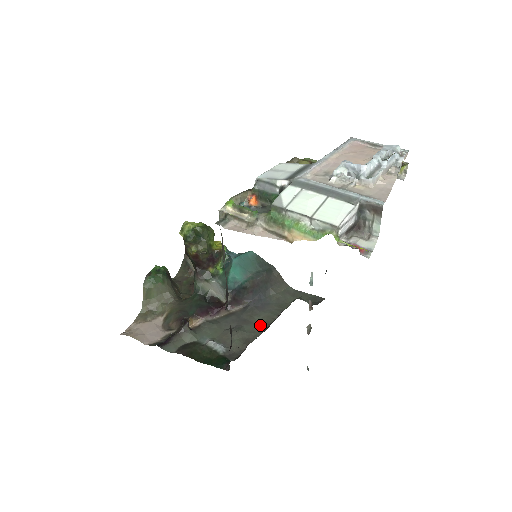
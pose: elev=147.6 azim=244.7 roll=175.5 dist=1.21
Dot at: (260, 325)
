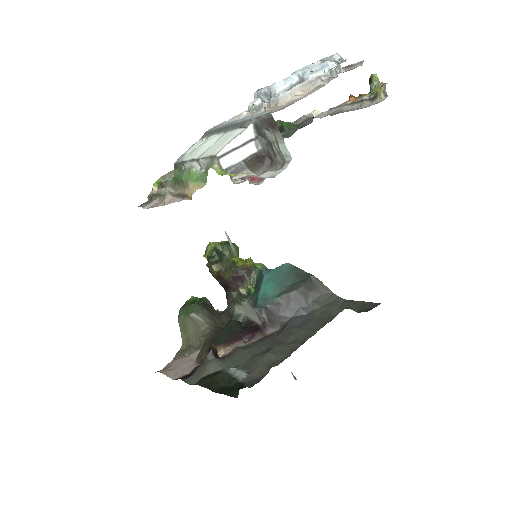
Dot at: (293, 344)
